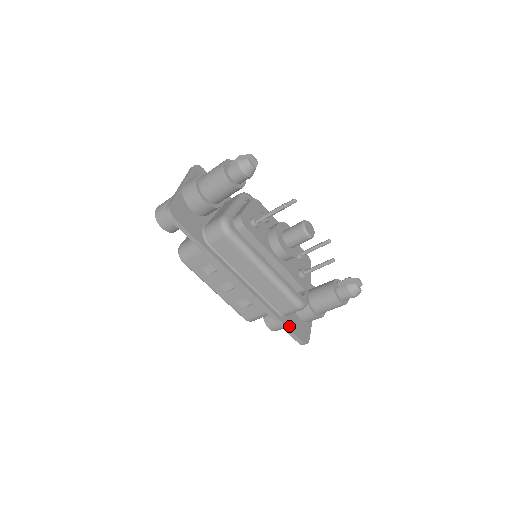
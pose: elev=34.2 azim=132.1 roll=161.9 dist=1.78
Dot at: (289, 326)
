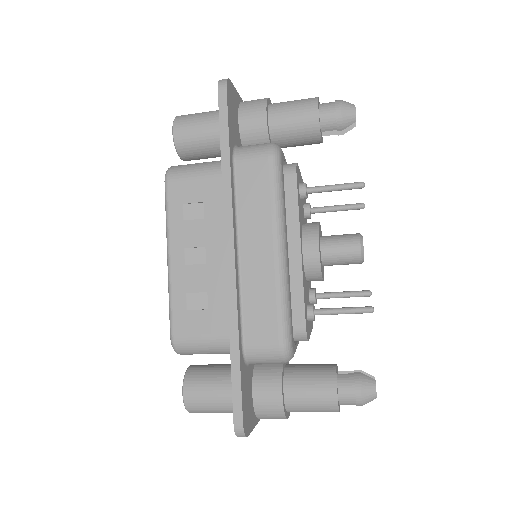
Dot at: (242, 376)
